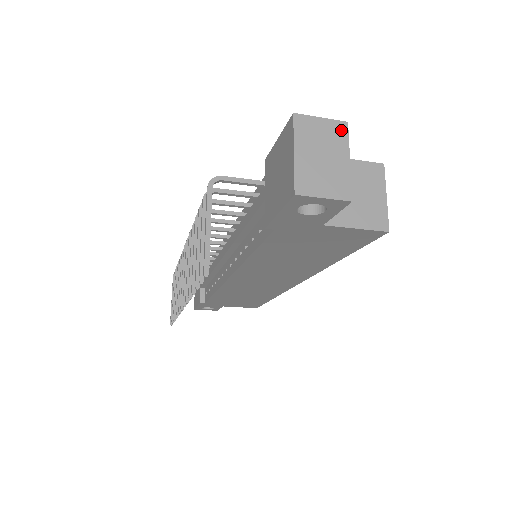
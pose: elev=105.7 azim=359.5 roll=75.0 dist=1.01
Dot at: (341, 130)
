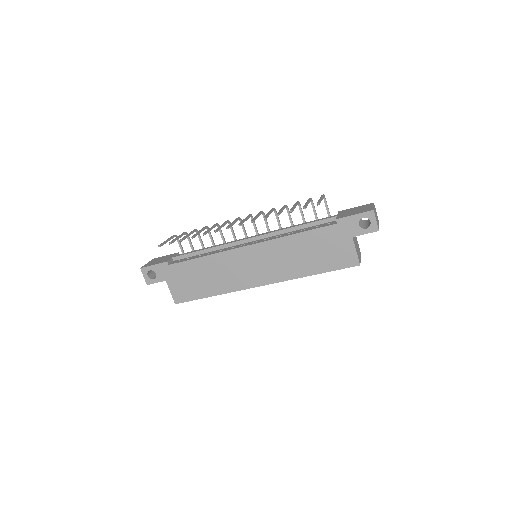
Dot at: (378, 221)
